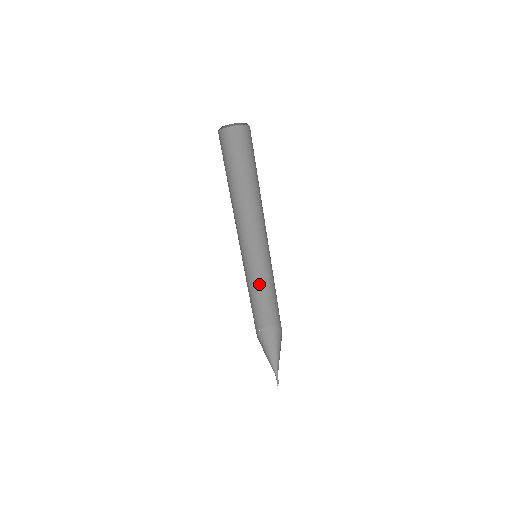
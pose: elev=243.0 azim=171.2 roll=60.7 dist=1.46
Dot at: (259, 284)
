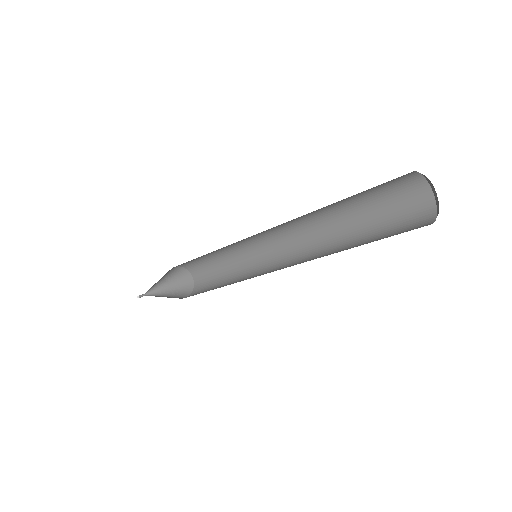
Dot at: (214, 251)
